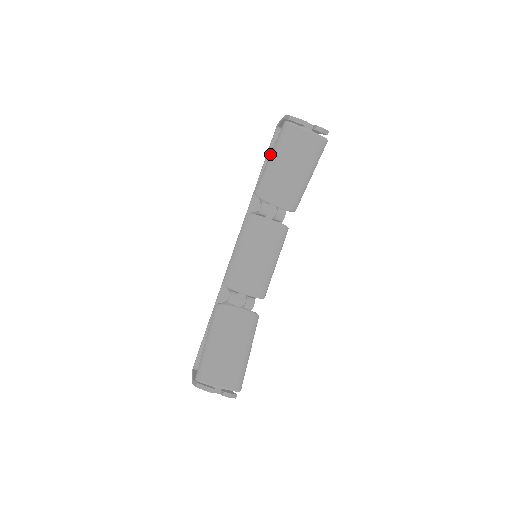
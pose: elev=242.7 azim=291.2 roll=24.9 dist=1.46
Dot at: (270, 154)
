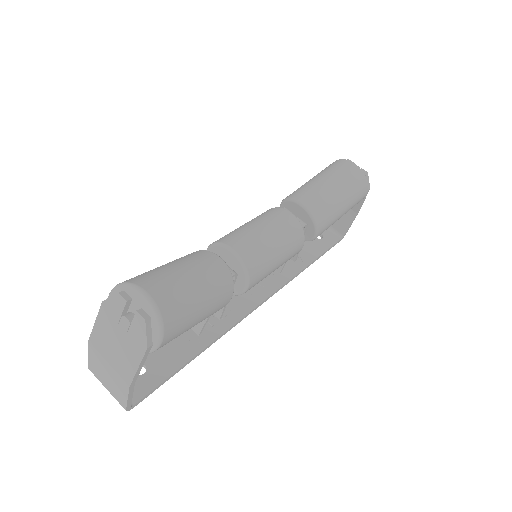
Dot at: occluded
